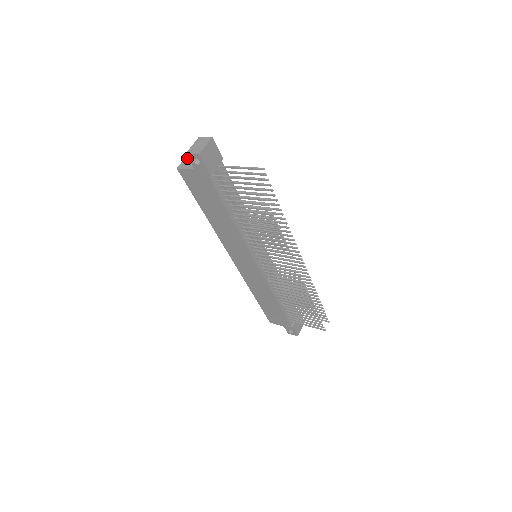
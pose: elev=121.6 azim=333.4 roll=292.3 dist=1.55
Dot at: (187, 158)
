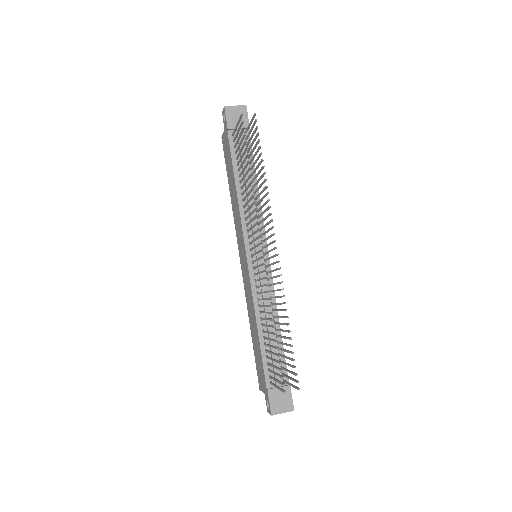
Dot at: occluded
